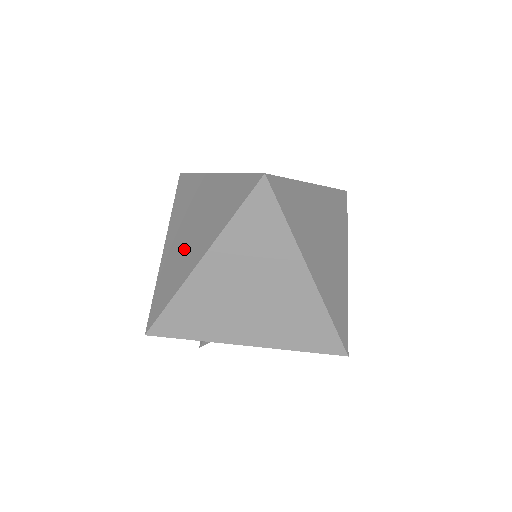
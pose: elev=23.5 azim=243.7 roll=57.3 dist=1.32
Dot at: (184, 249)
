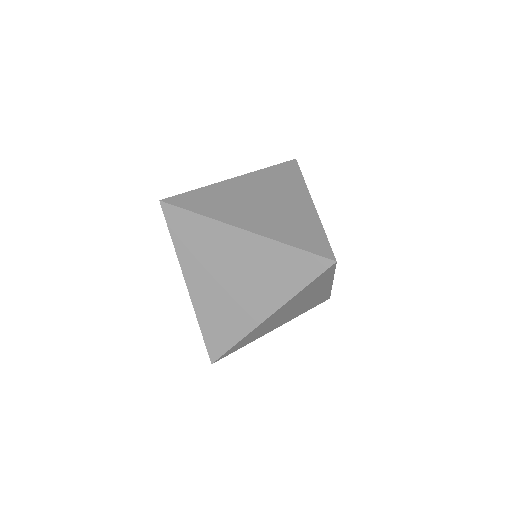
Dot at: (233, 299)
